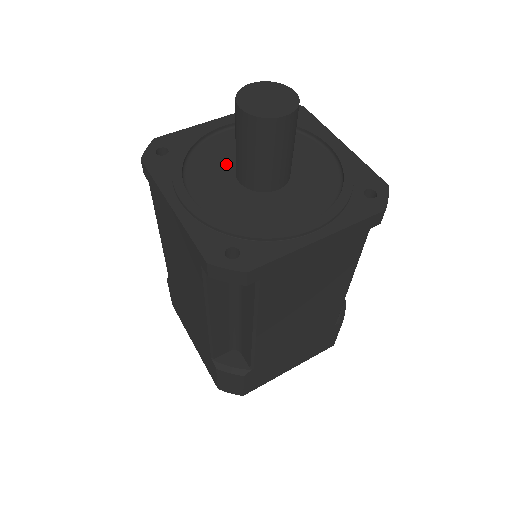
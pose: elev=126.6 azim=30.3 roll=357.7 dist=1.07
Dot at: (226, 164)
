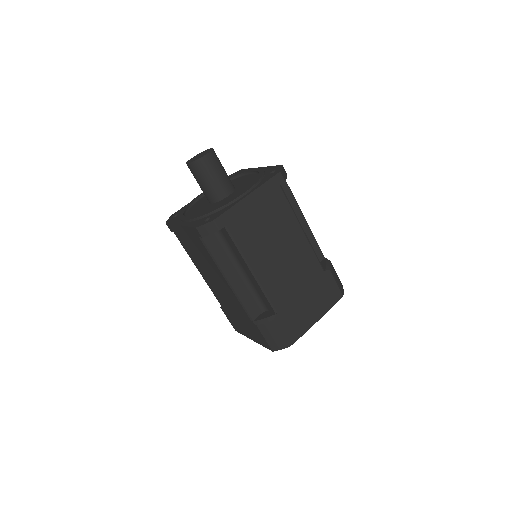
Dot at: (205, 203)
